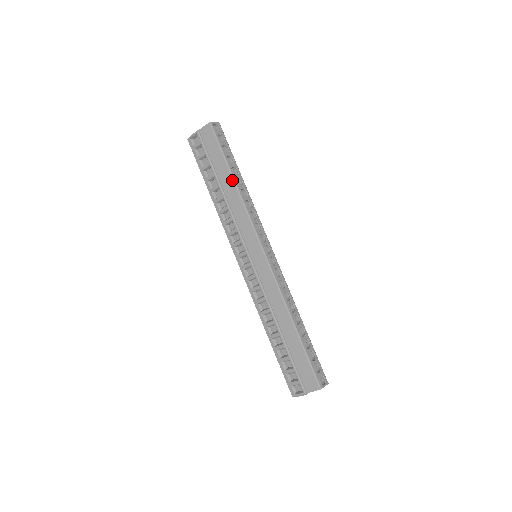
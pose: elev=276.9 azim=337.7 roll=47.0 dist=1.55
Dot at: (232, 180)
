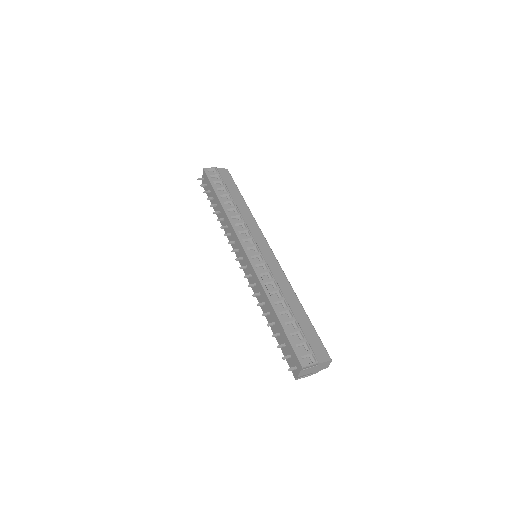
Dot at: (244, 202)
